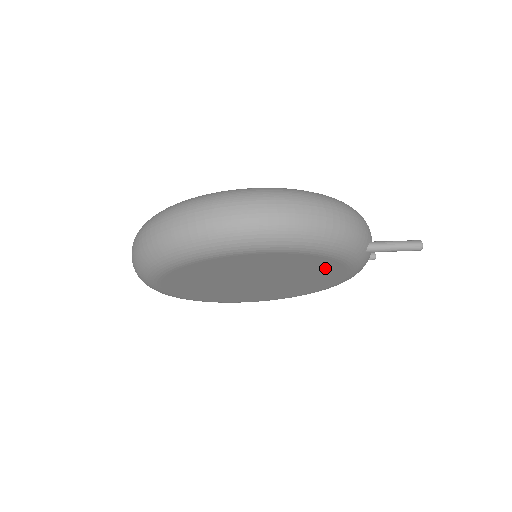
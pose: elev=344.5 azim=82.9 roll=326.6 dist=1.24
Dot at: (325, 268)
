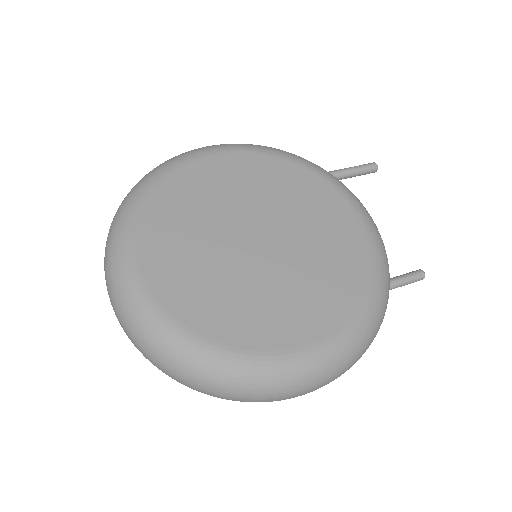
Dot at: occluded
